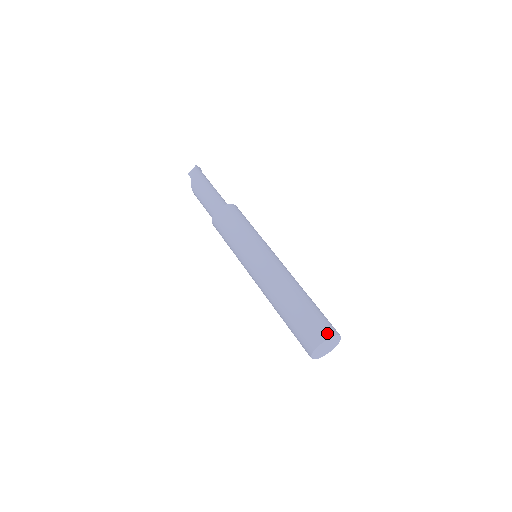
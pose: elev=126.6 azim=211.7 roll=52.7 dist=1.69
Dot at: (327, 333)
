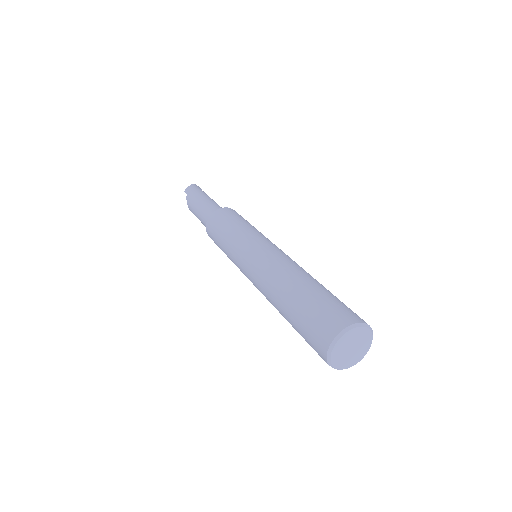
Dot at: (346, 319)
